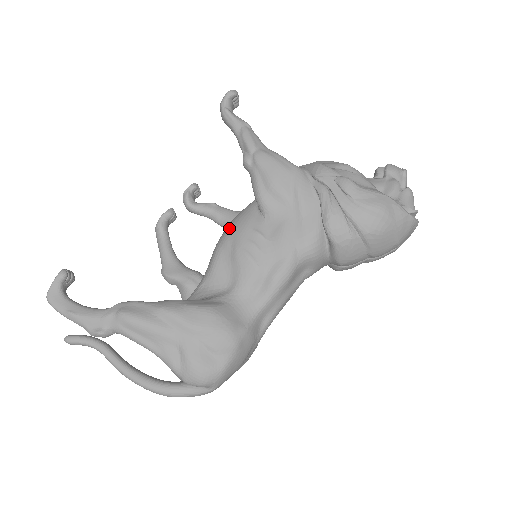
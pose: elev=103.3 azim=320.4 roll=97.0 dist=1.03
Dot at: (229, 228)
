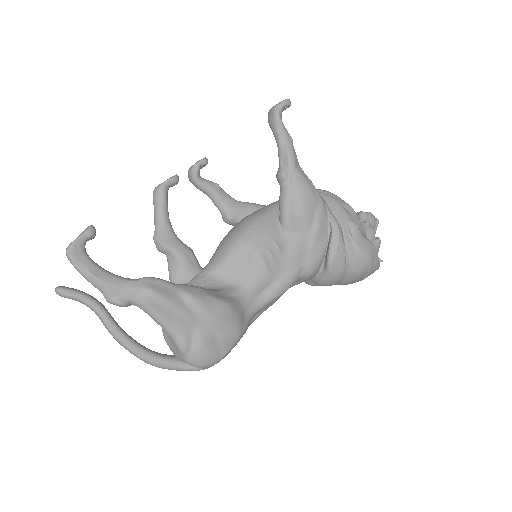
Dot at: (249, 228)
